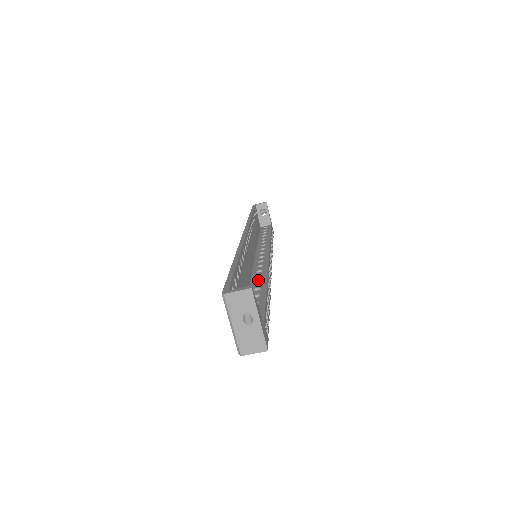
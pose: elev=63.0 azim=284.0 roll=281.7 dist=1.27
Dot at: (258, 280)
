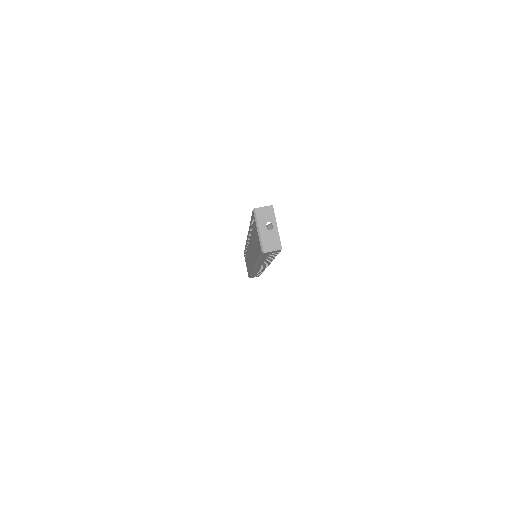
Dot at: occluded
